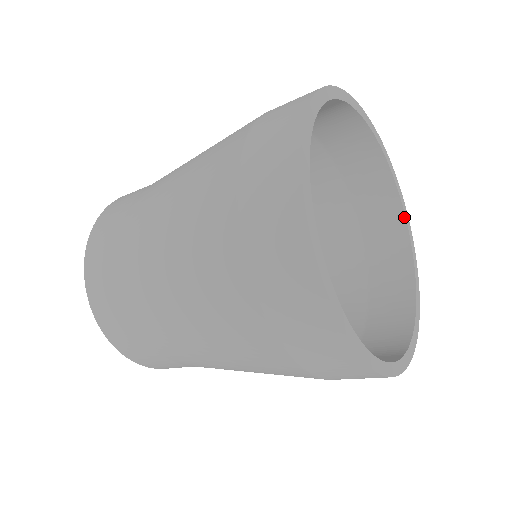
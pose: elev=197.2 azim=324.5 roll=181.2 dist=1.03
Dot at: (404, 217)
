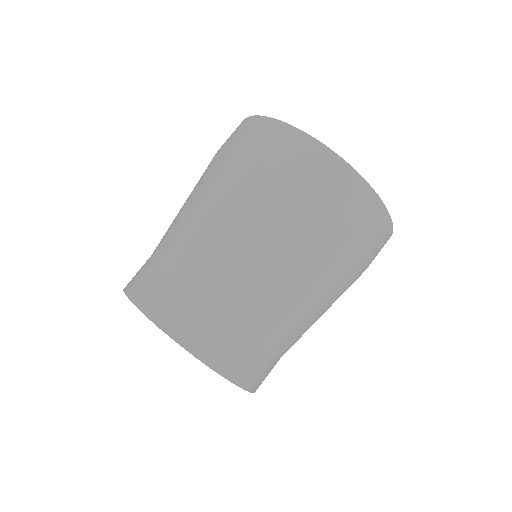
Dot at: occluded
